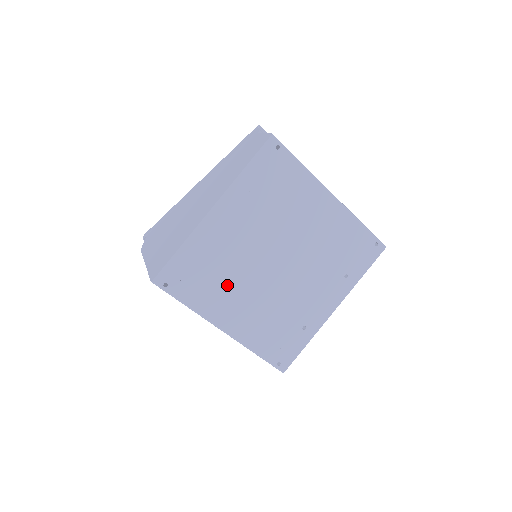
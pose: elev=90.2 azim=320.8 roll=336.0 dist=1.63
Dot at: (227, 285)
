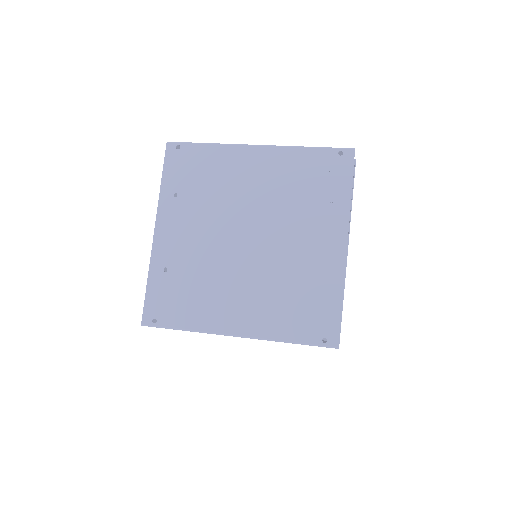
Dot at: (210, 288)
